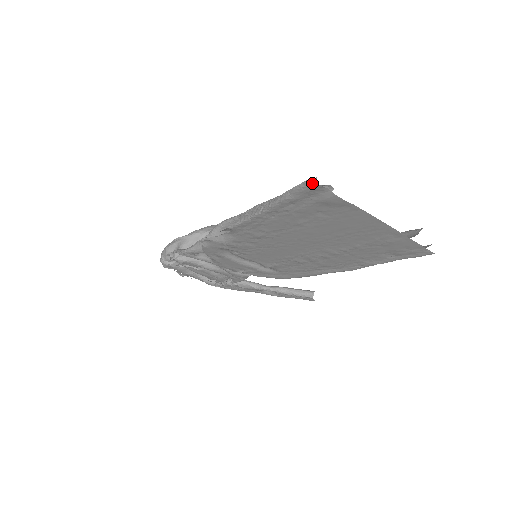
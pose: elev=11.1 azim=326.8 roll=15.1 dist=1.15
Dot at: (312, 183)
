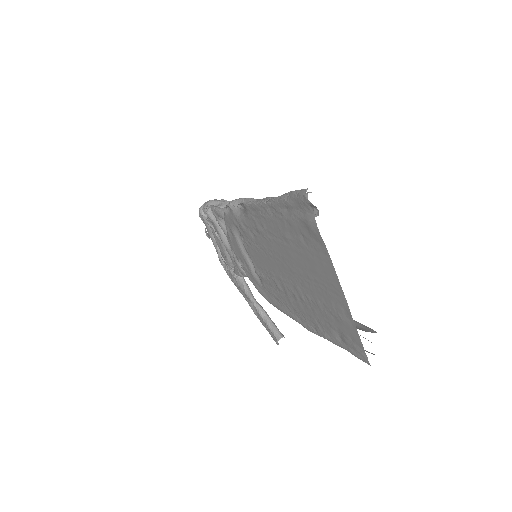
Dot at: (304, 193)
